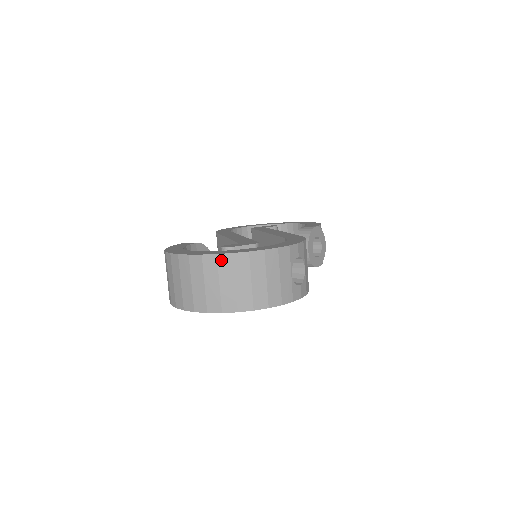
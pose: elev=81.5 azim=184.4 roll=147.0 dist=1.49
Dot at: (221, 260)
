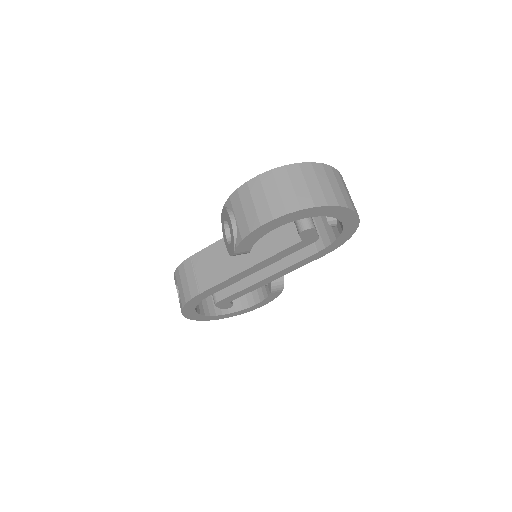
Dot at: (326, 168)
